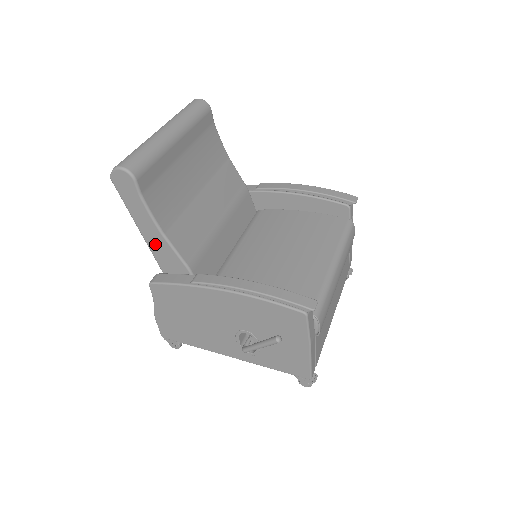
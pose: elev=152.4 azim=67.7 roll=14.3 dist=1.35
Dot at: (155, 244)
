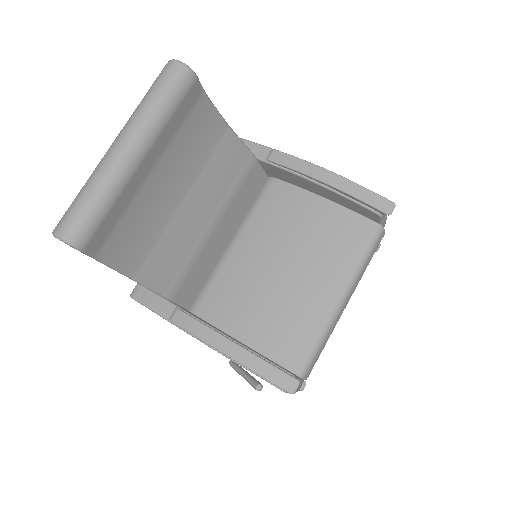
Dot at: occluded
